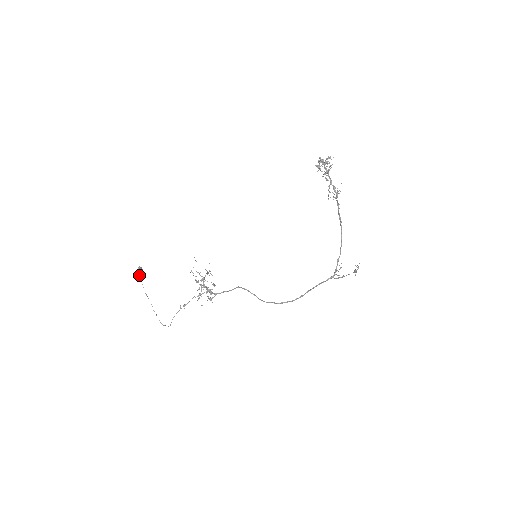
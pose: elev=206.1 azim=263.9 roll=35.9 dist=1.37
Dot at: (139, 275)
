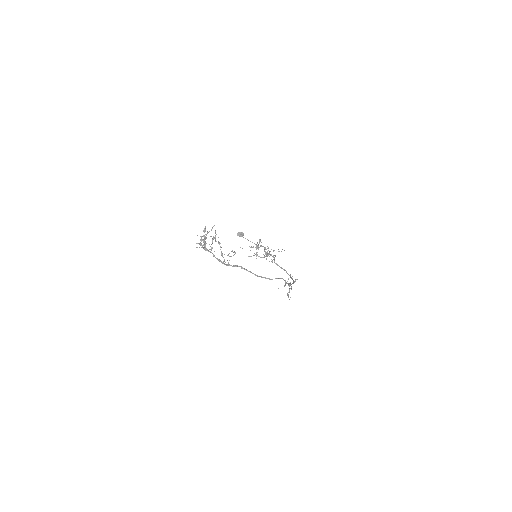
Dot at: occluded
